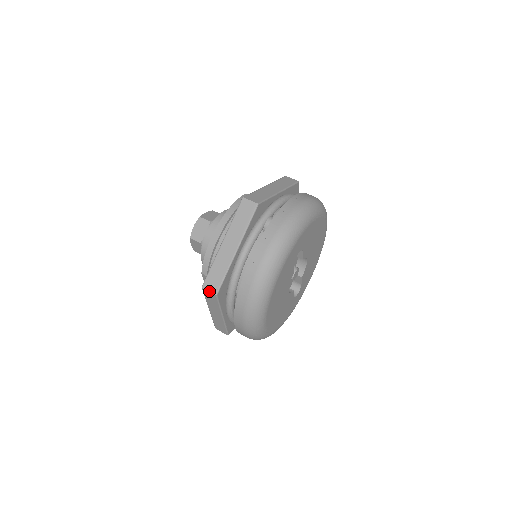
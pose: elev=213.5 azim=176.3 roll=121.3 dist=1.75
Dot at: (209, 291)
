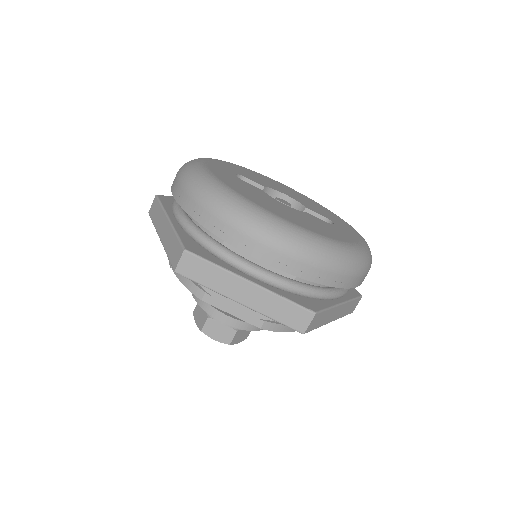
Dot at: (179, 260)
